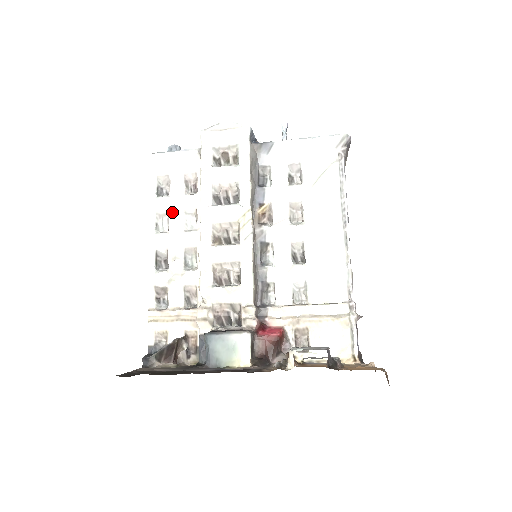
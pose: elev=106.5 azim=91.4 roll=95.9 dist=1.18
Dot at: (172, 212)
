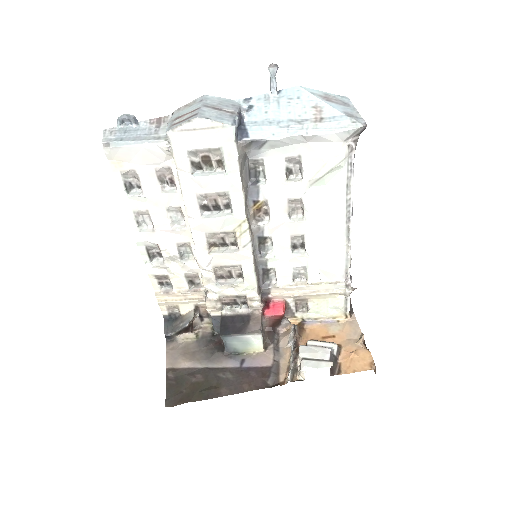
Dot at: (152, 211)
